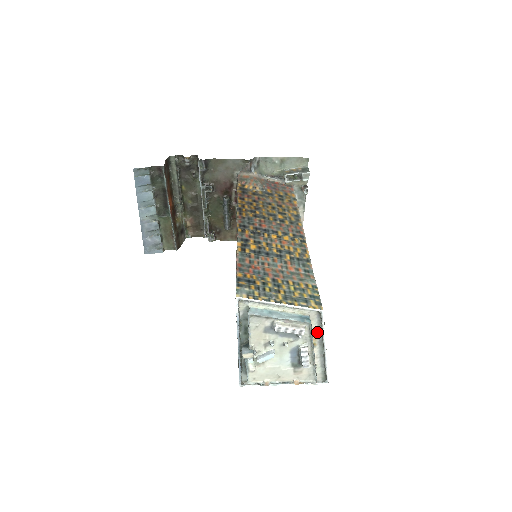
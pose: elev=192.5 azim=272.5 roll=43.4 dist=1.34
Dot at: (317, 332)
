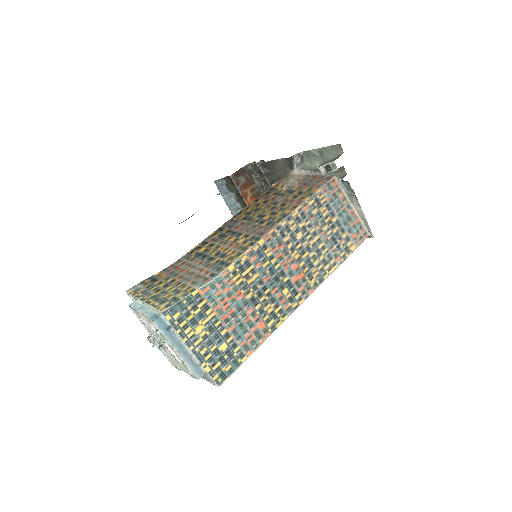
Dot at: (178, 332)
